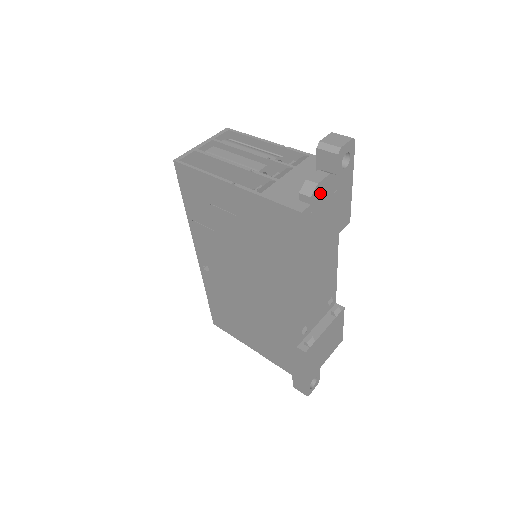
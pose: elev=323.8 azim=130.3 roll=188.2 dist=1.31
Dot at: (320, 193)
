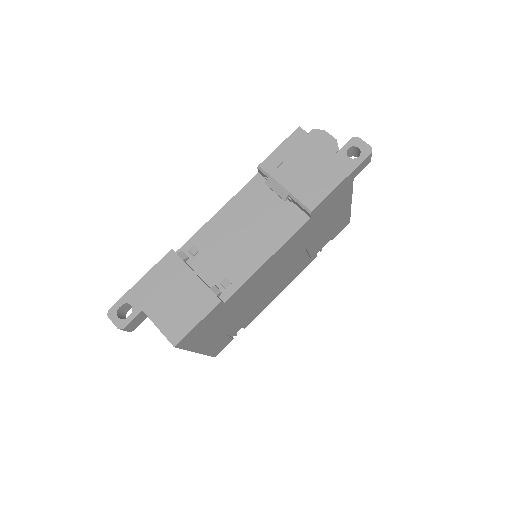
Dot at: (319, 139)
